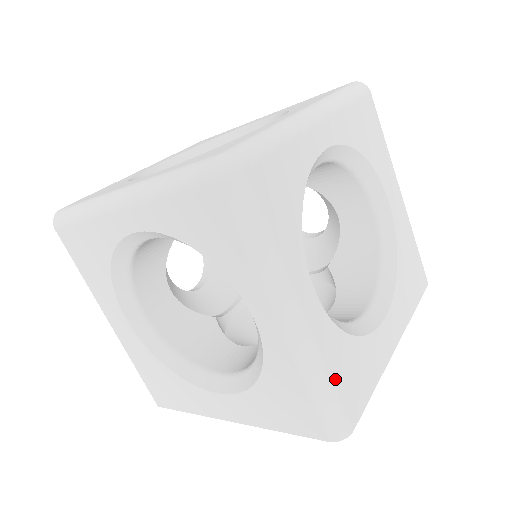
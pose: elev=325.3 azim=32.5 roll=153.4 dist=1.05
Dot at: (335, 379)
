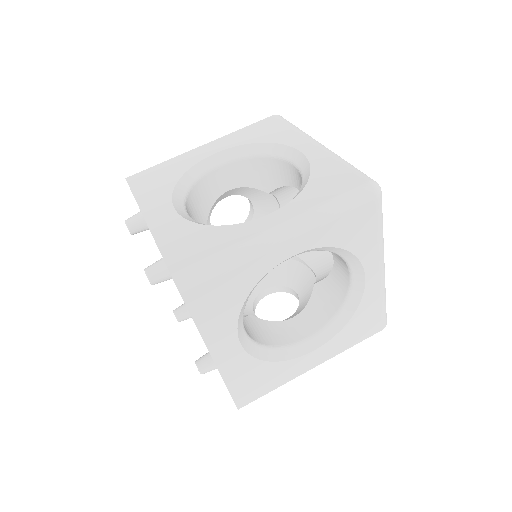
Dot at: occluded
